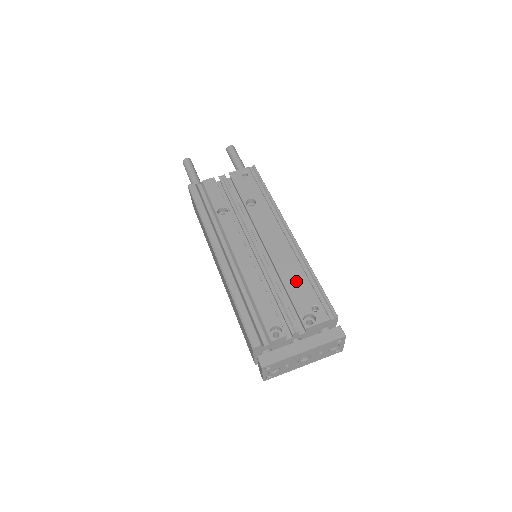
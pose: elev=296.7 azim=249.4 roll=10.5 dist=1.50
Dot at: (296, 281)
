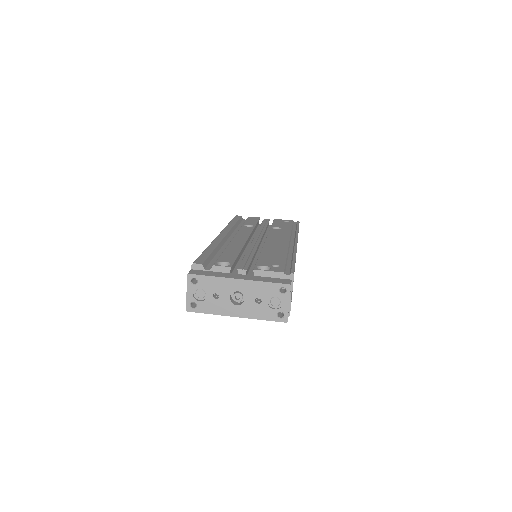
Dot at: (274, 254)
